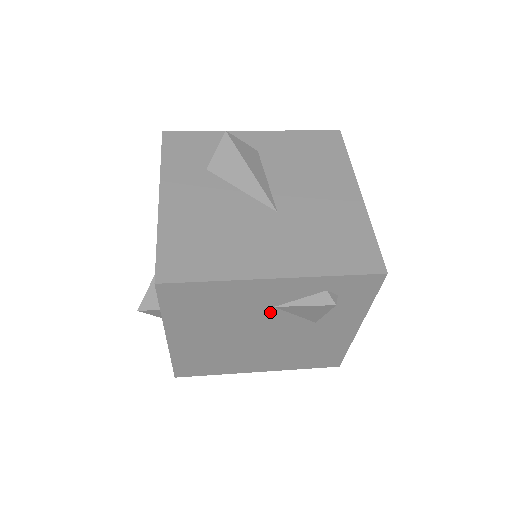
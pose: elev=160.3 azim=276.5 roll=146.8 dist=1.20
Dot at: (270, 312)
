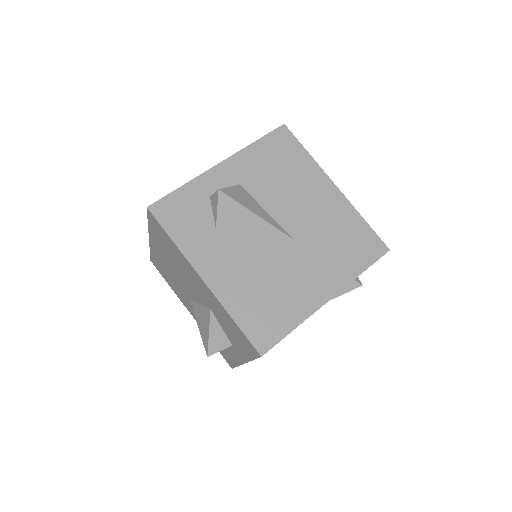
Dot at: occluded
